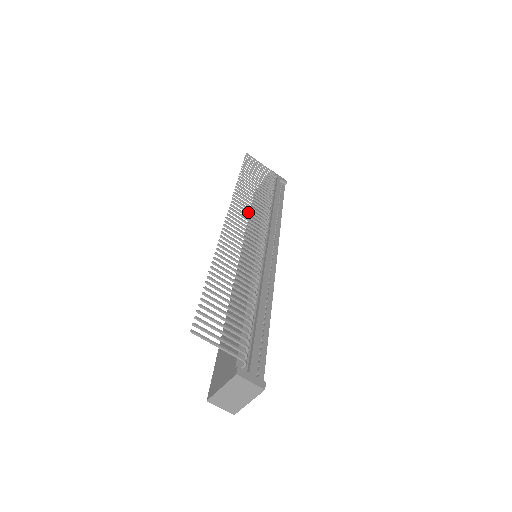
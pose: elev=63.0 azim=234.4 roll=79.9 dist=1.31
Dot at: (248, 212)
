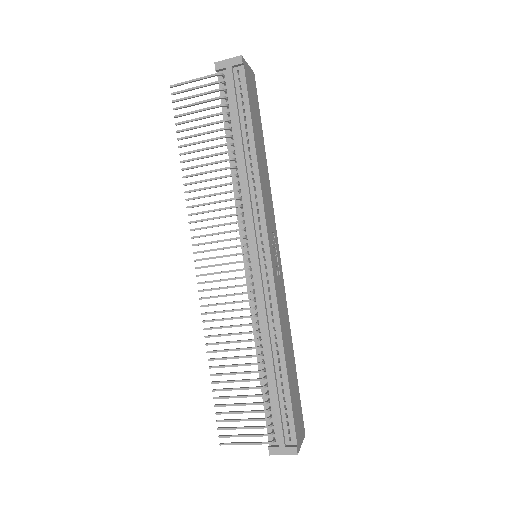
Dot at: (212, 227)
